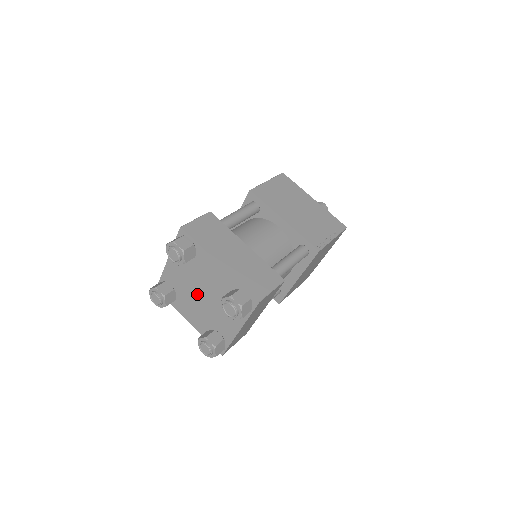
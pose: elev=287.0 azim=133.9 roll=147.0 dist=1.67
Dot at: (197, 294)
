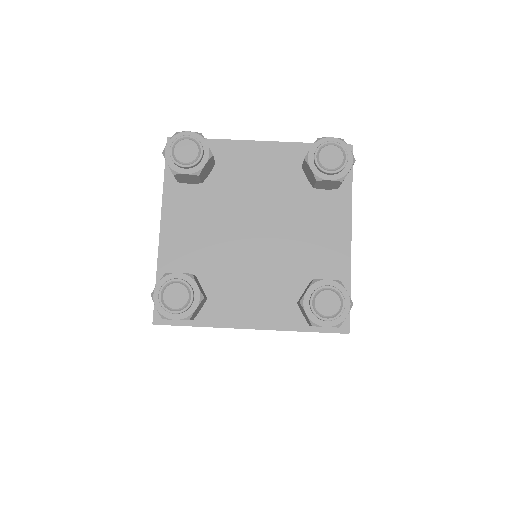
Dot at: (245, 241)
